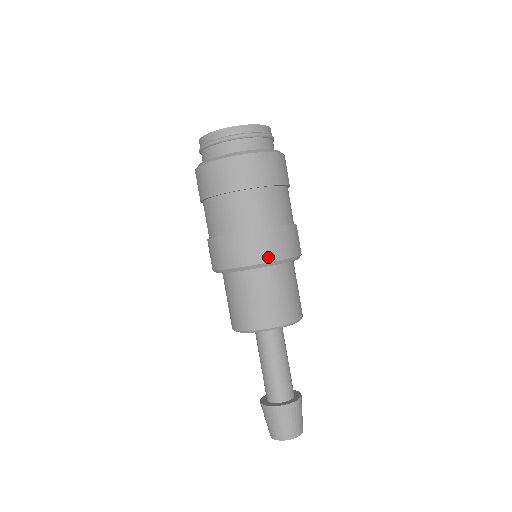
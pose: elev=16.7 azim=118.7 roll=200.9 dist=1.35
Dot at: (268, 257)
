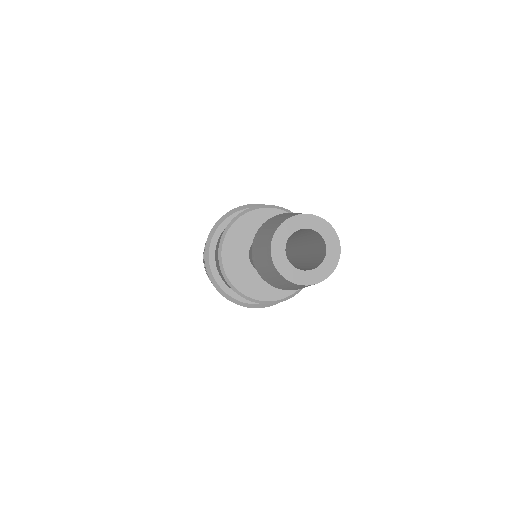
Dot at: occluded
